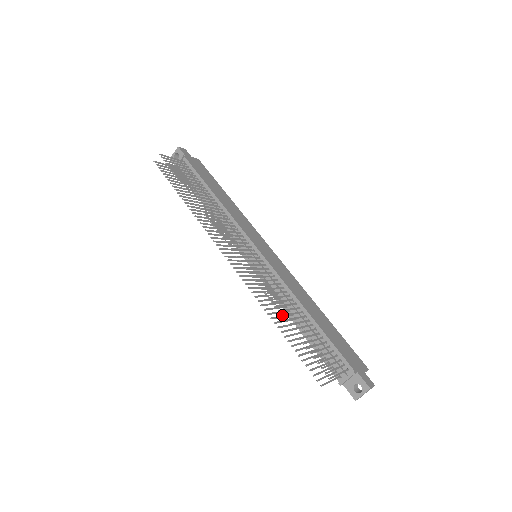
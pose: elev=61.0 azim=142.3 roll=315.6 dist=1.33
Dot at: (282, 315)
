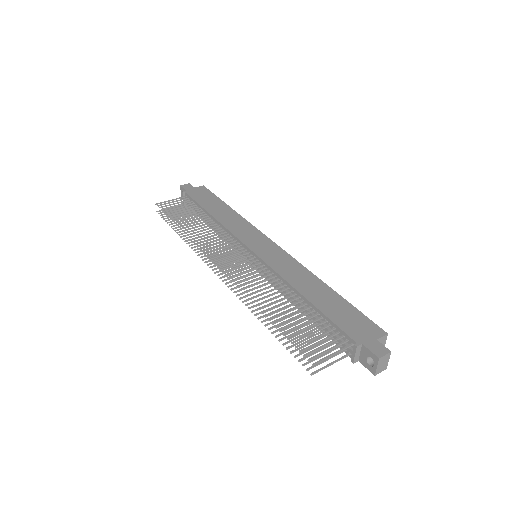
Dot at: (262, 312)
